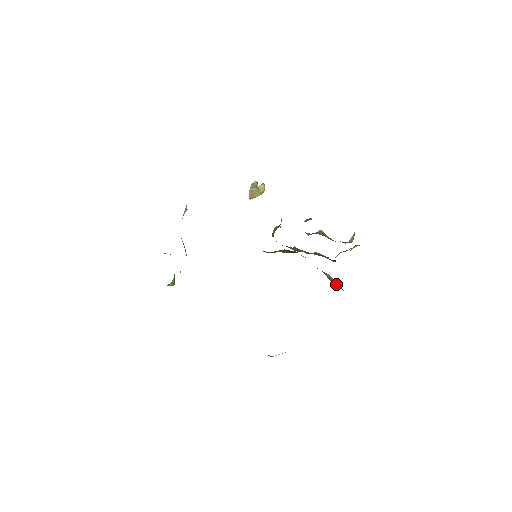
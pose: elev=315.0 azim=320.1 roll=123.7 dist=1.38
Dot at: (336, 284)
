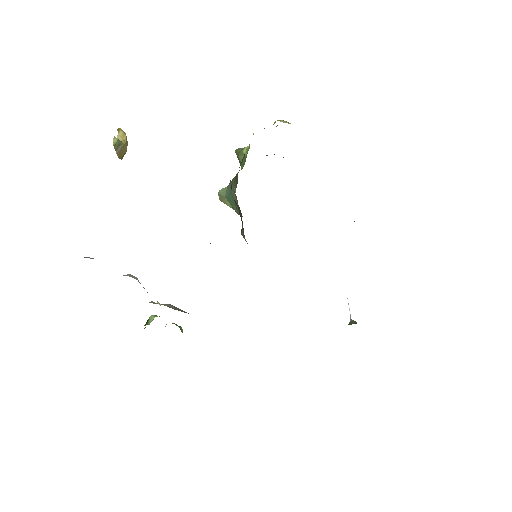
Dot at: occluded
